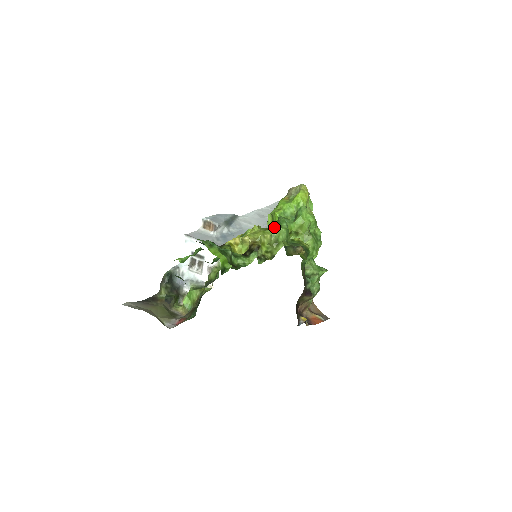
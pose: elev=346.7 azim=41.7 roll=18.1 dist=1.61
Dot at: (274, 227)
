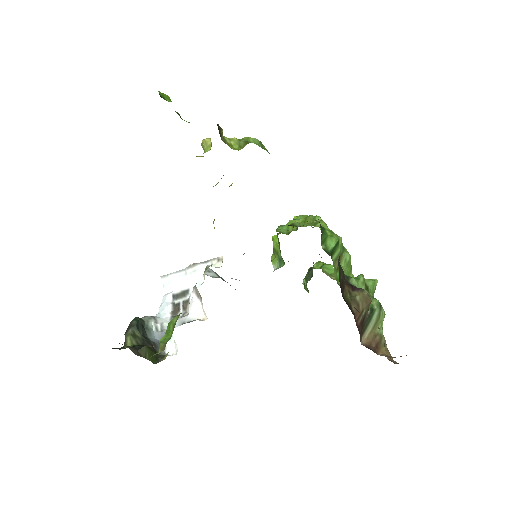
Dot at: occluded
